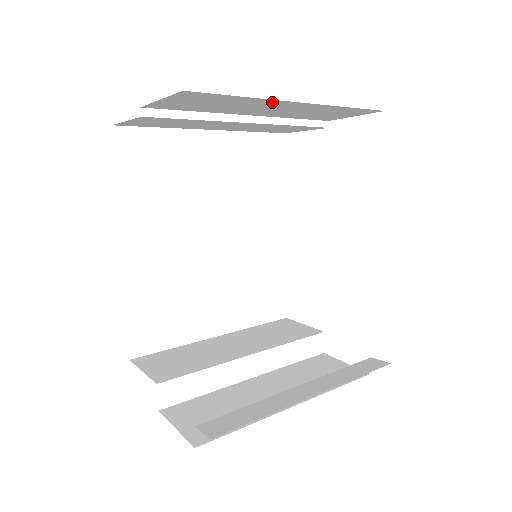
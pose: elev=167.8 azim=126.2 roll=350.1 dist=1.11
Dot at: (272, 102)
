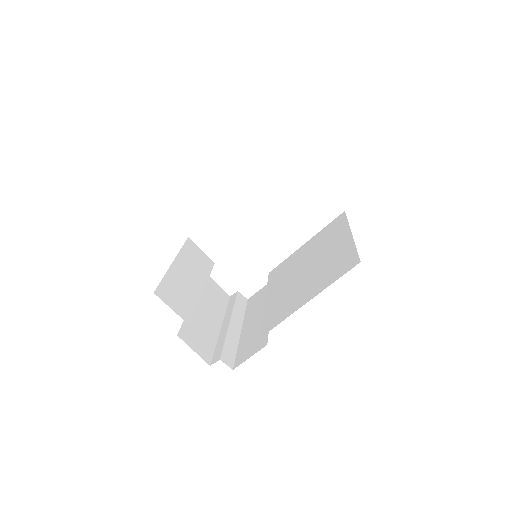
Dot at: occluded
